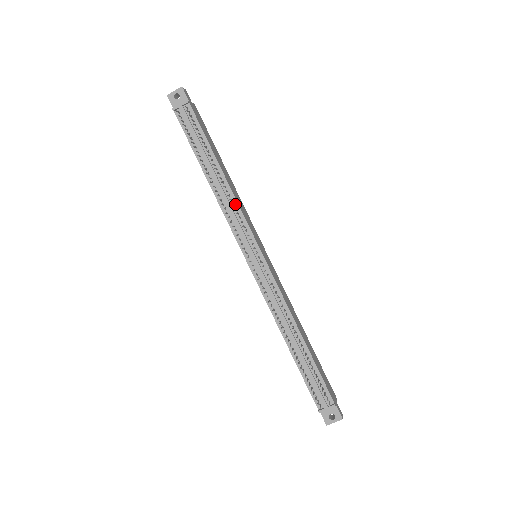
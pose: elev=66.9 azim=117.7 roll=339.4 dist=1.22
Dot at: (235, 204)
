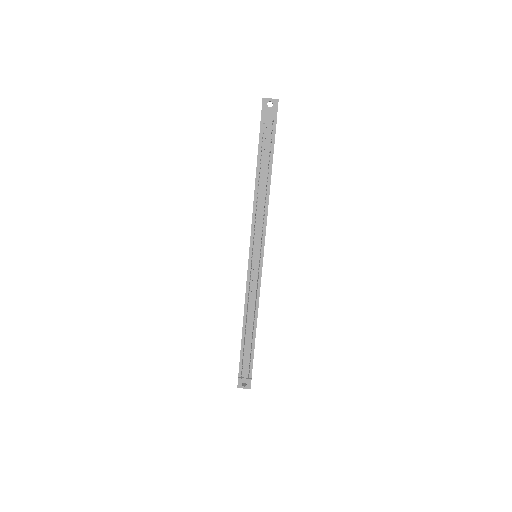
Dot at: (265, 215)
